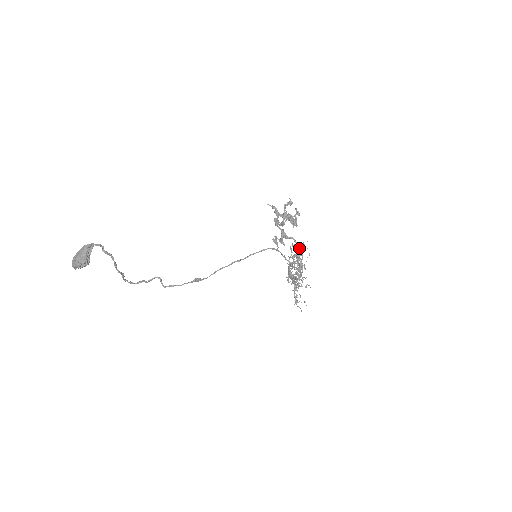
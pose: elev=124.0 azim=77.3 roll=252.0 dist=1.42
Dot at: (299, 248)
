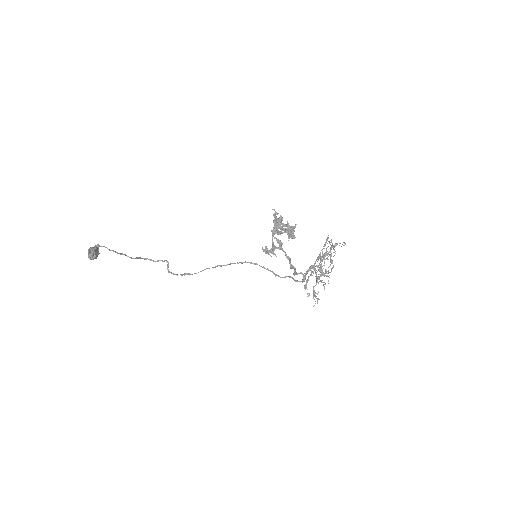
Dot at: occluded
